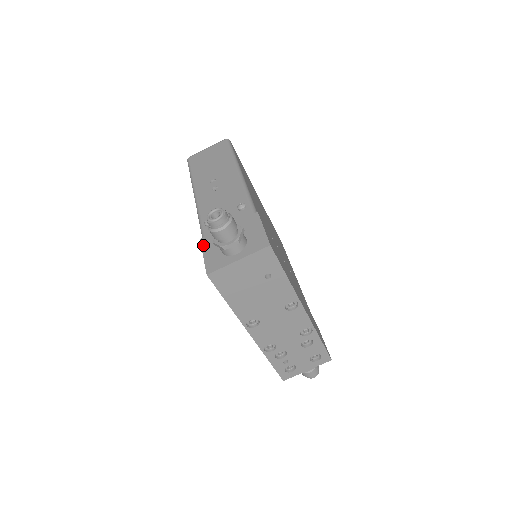
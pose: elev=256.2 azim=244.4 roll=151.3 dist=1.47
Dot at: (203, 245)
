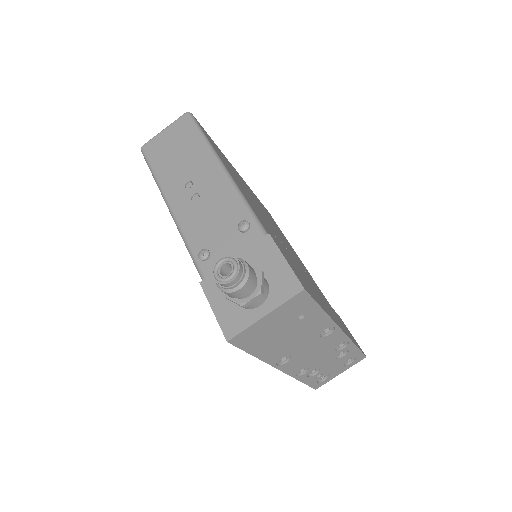
Dot at: (207, 292)
